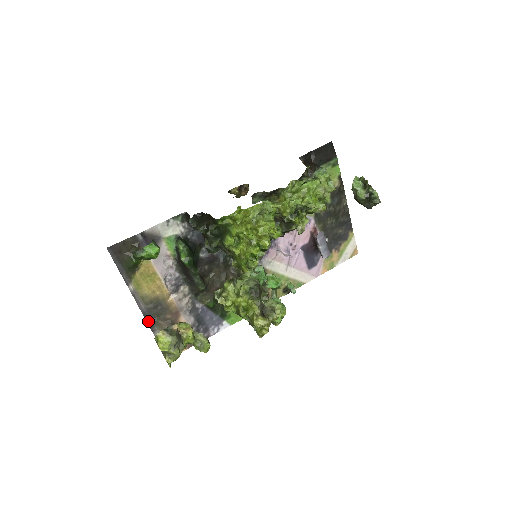
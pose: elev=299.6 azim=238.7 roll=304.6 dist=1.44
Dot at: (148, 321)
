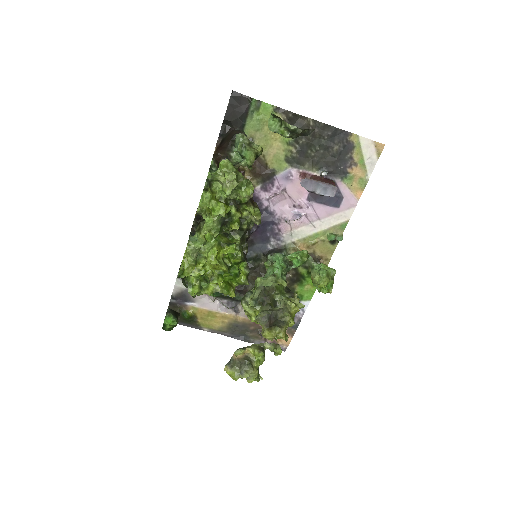
Dot at: (242, 339)
